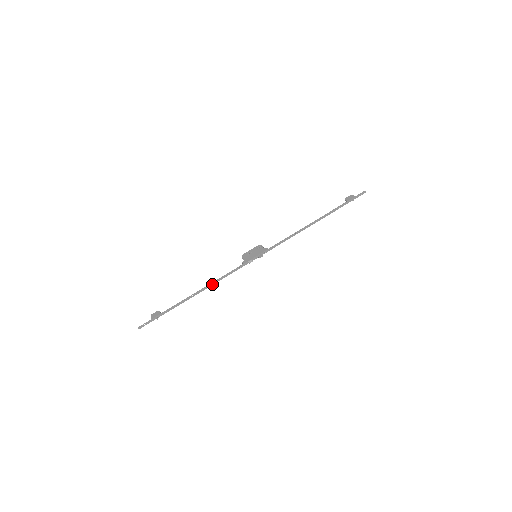
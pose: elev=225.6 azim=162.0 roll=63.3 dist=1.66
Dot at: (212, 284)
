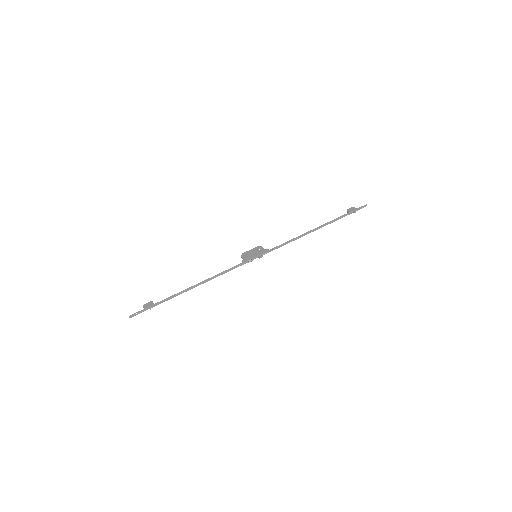
Dot at: (210, 279)
